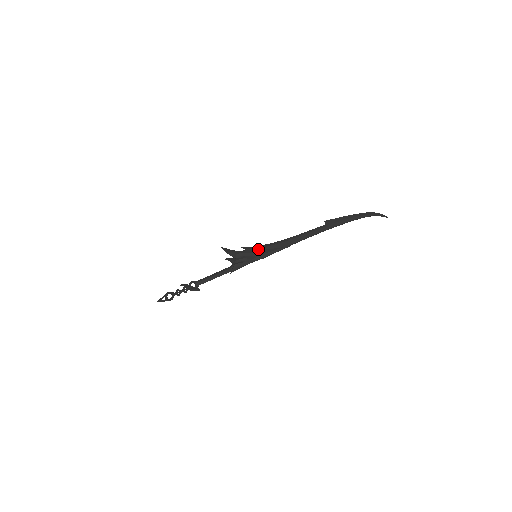
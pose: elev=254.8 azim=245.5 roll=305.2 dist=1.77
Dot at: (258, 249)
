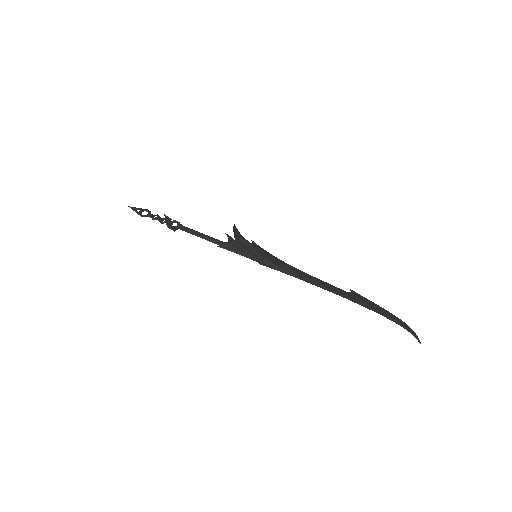
Dot at: (265, 252)
